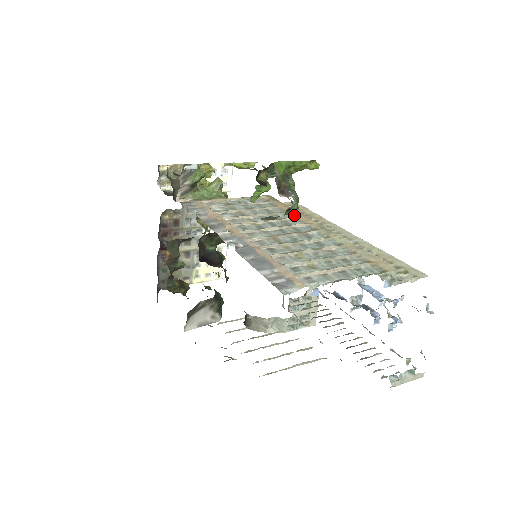
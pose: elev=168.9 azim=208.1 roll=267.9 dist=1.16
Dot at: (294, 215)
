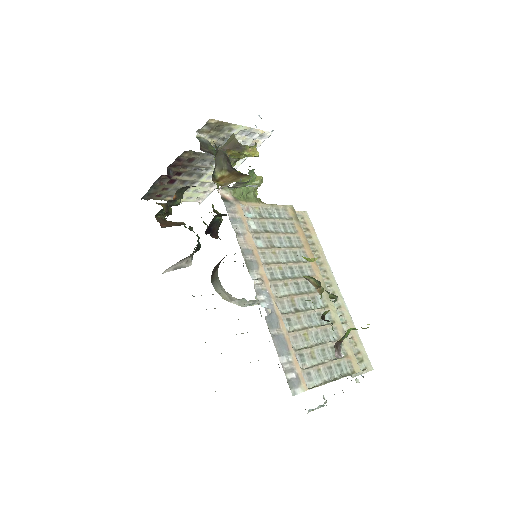
Dot at: (308, 257)
